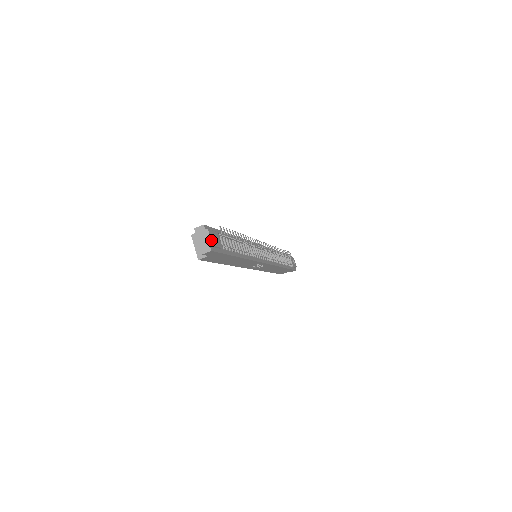
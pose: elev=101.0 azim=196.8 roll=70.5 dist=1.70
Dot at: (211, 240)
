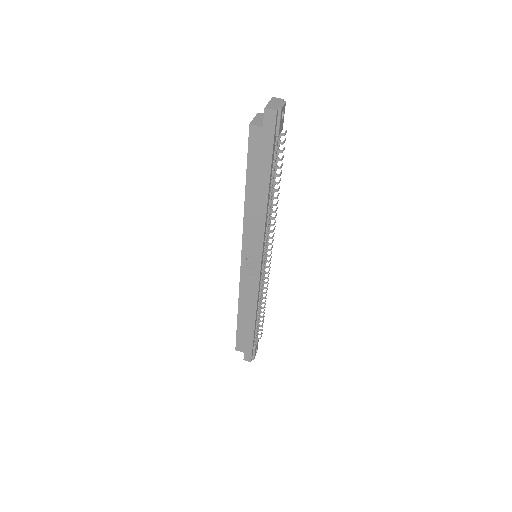
Dot at: (283, 107)
